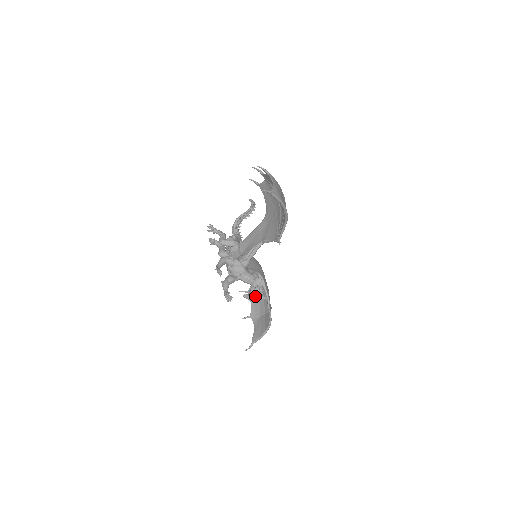
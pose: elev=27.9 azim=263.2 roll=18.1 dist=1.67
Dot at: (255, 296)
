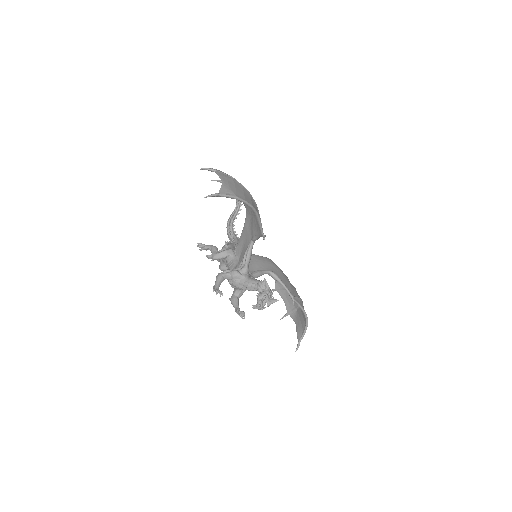
Dot at: (283, 291)
